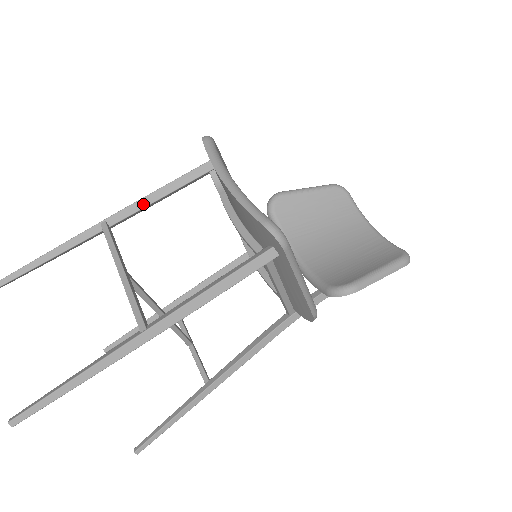
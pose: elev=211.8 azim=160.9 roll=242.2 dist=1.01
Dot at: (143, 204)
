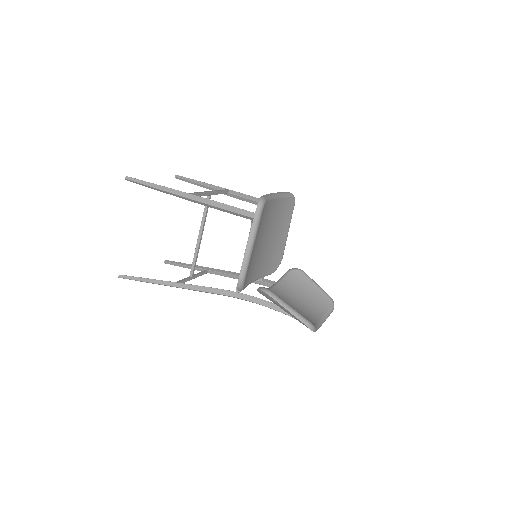
Dot at: (247, 197)
